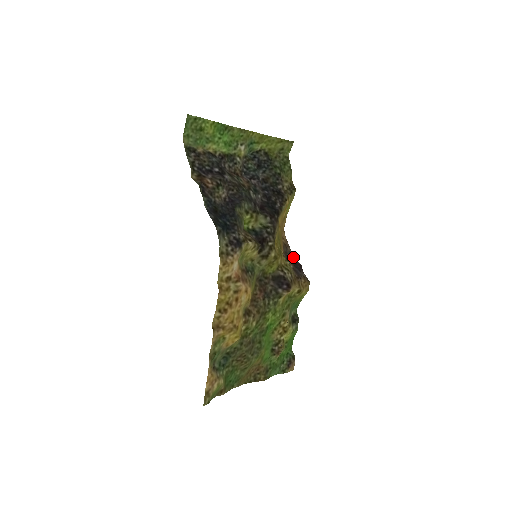
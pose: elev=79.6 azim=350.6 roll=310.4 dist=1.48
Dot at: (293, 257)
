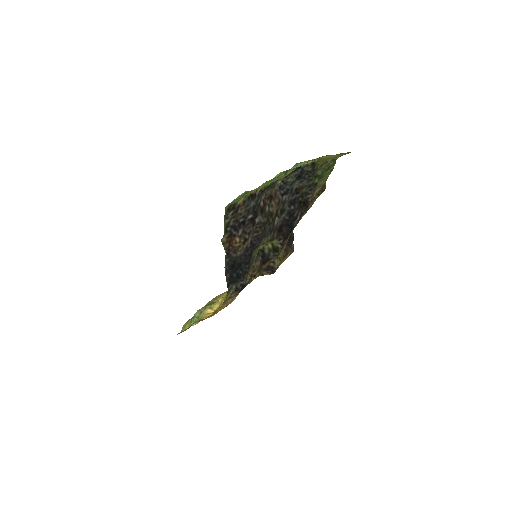
Dot at: occluded
